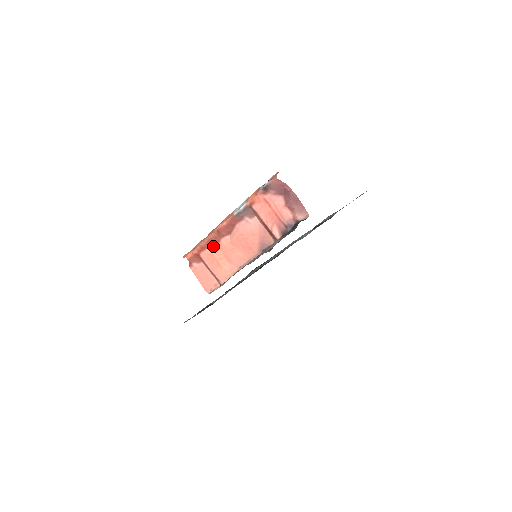
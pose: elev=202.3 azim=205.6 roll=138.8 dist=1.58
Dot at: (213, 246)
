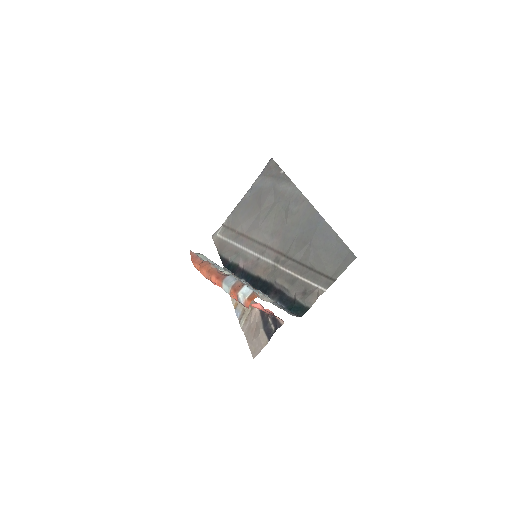
Dot at: occluded
